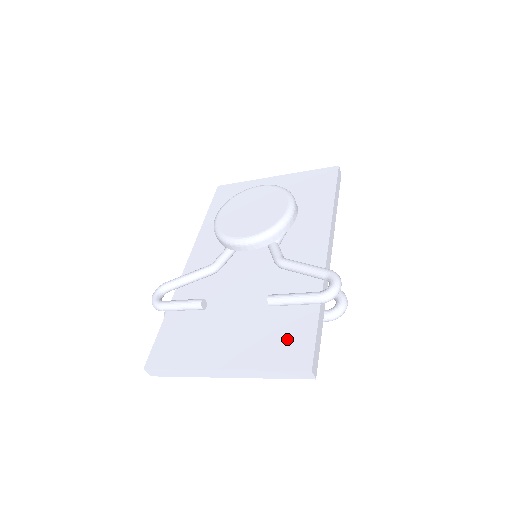
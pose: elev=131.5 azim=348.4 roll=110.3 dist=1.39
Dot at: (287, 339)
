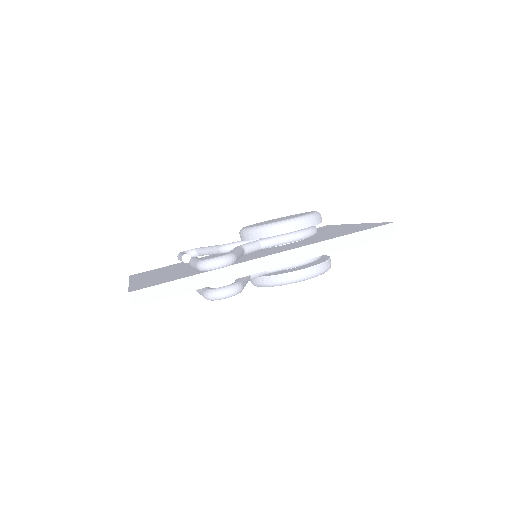
Dot at: (161, 280)
